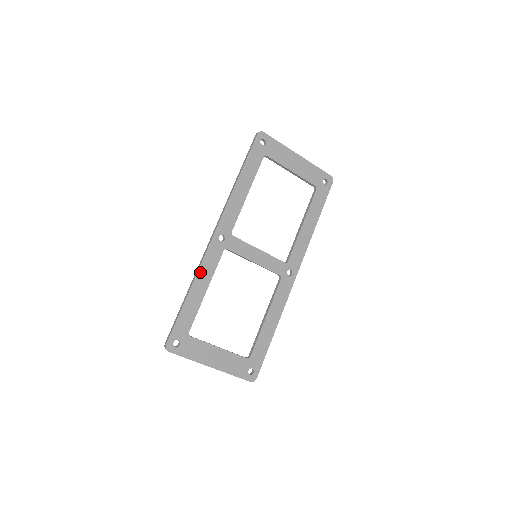
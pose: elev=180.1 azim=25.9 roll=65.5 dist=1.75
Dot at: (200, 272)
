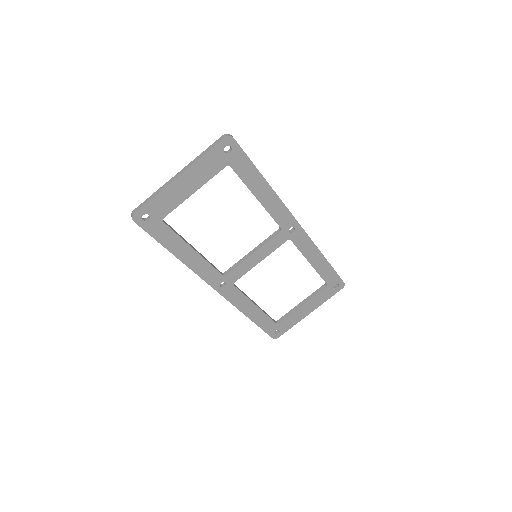
Dot at: (239, 307)
